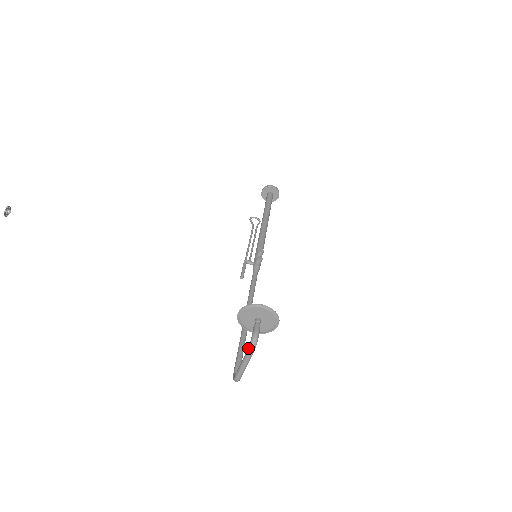
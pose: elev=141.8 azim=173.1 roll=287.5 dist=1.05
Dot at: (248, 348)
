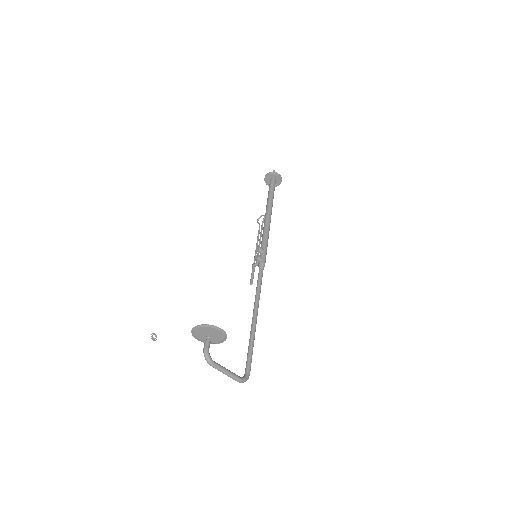
Dot at: (208, 363)
